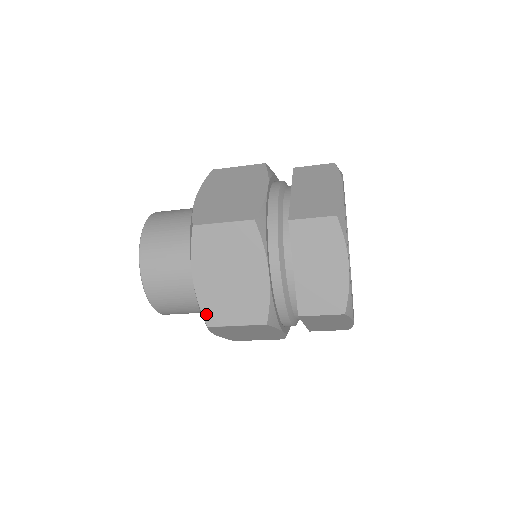
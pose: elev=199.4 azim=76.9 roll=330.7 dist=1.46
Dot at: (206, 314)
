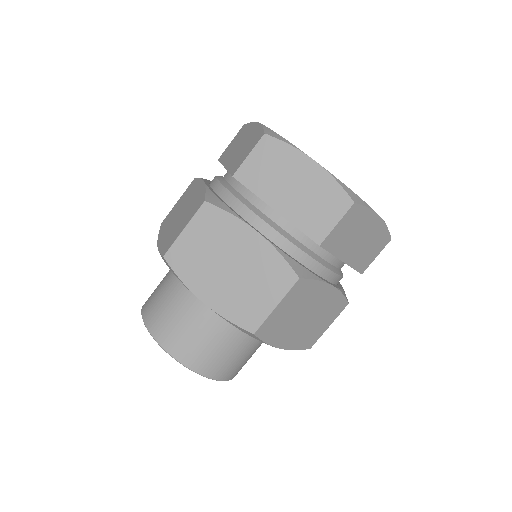
Dot at: (242, 323)
